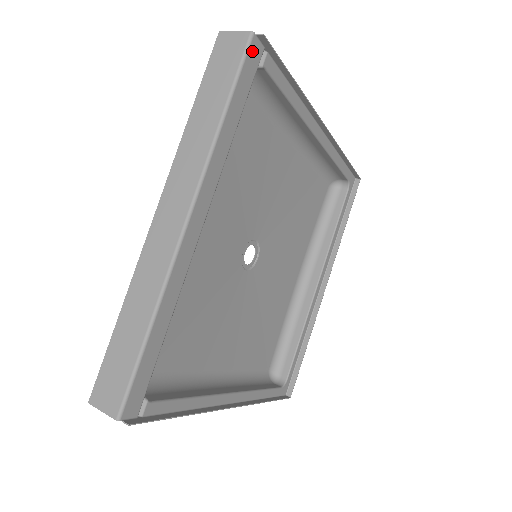
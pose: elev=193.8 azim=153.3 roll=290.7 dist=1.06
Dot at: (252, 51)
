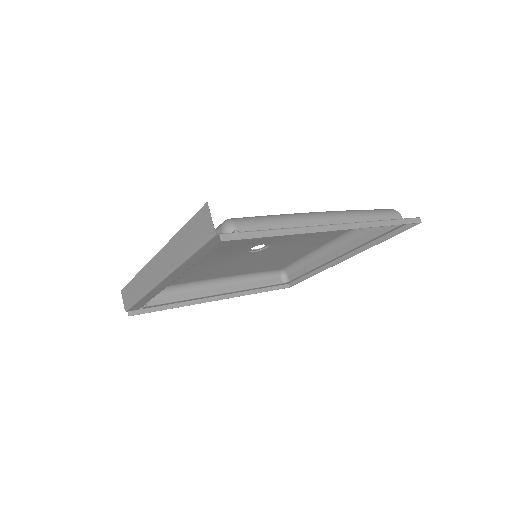
Dot at: (216, 238)
